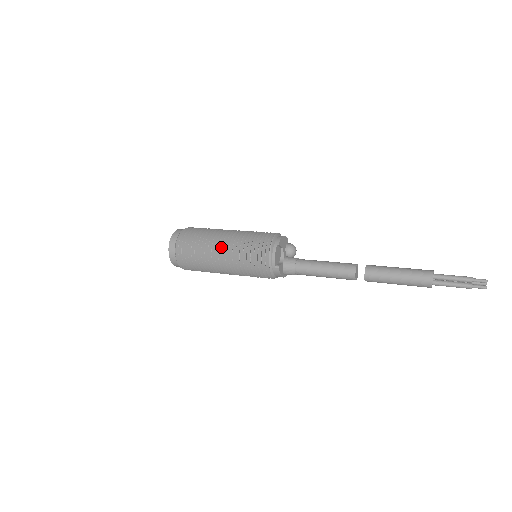
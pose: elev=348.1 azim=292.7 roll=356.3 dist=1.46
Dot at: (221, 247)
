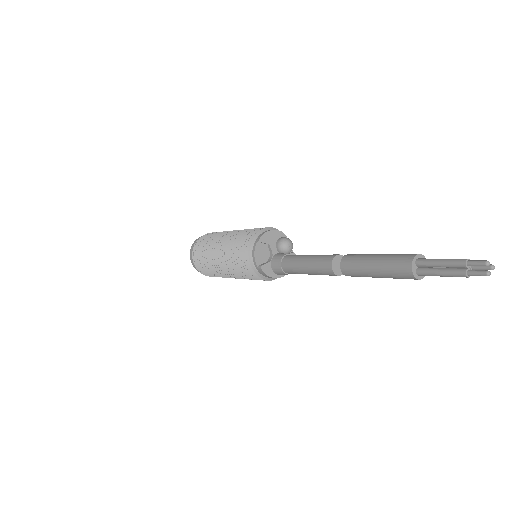
Dot at: (219, 251)
